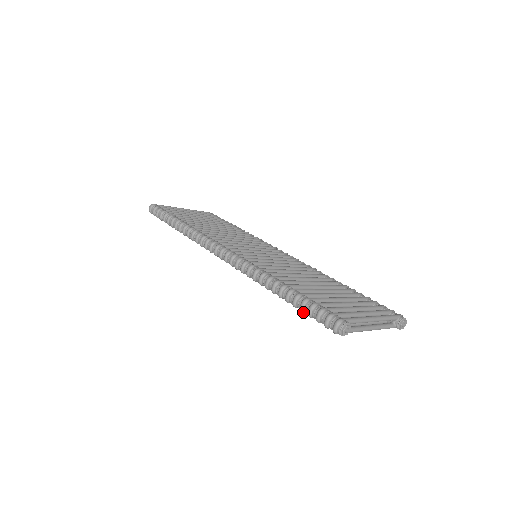
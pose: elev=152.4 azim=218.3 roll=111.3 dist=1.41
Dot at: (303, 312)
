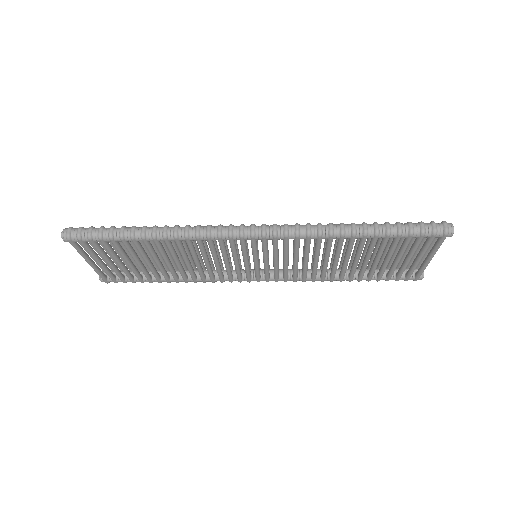
Dot at: (401, 234)
